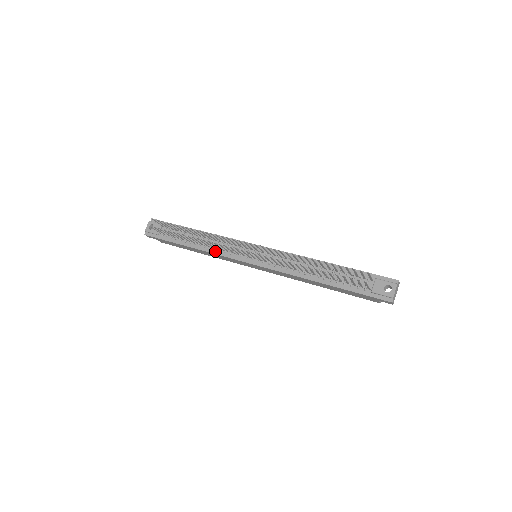
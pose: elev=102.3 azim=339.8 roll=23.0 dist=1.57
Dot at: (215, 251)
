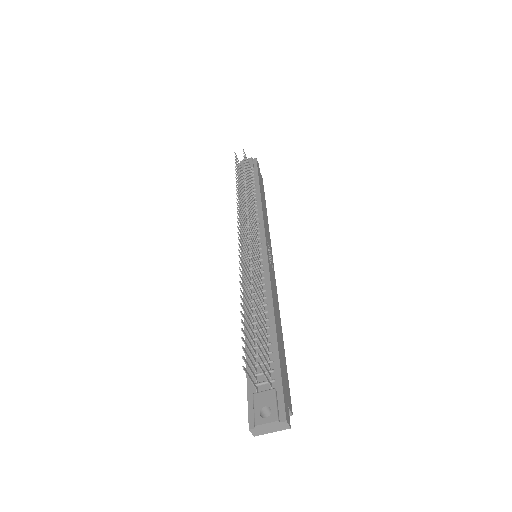
Dot at: occluded
